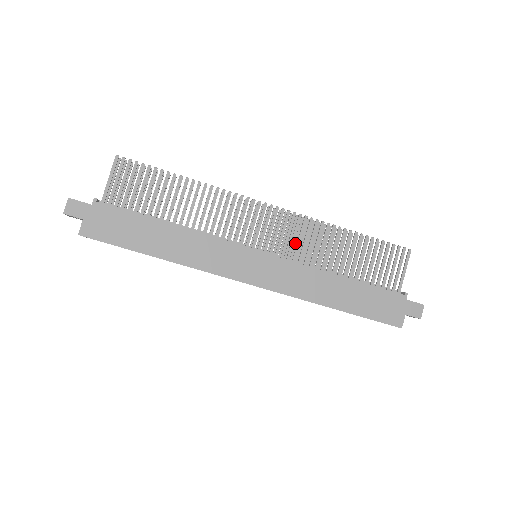
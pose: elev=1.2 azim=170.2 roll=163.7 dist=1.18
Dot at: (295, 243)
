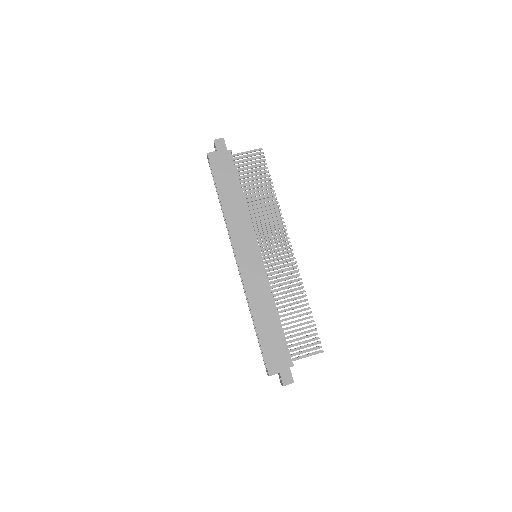
Dot at: occluded
